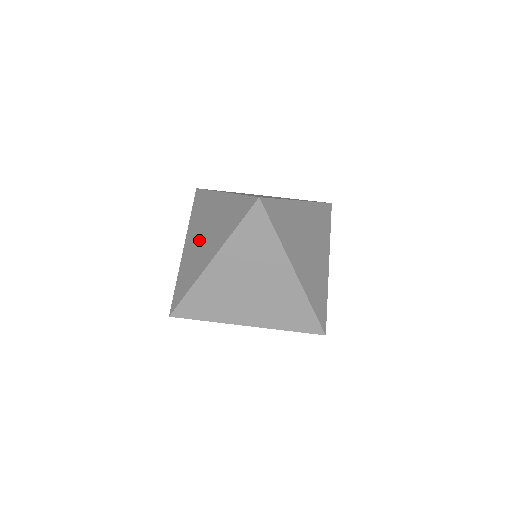
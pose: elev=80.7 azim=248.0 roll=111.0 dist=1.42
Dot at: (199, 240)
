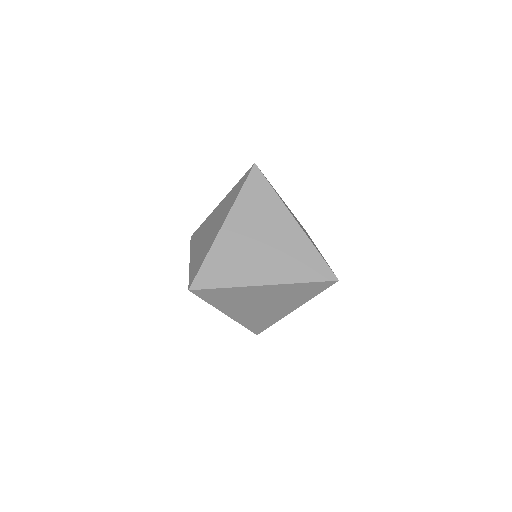
Dot at: (252, 242)
